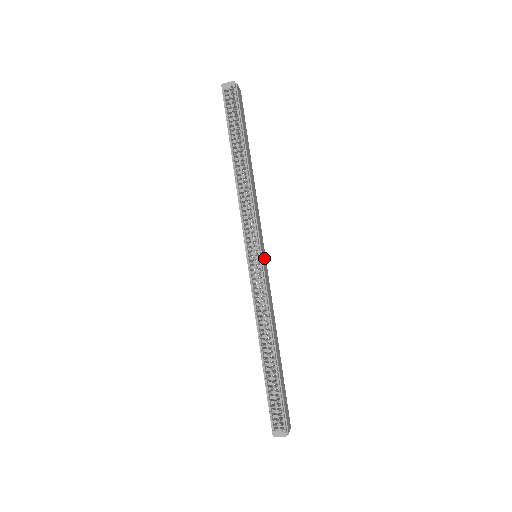
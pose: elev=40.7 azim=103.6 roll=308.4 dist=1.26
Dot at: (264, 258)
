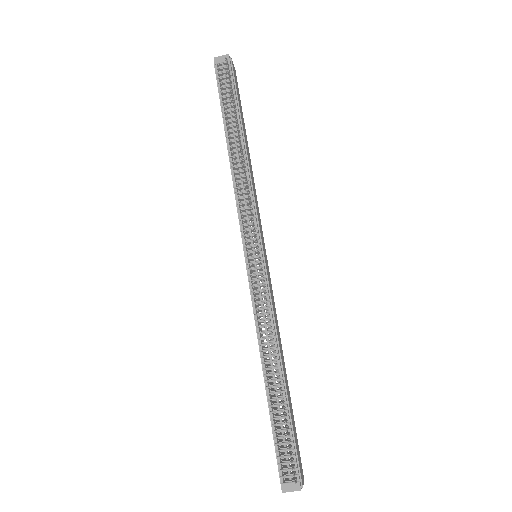
Dot at: (266, 259)
